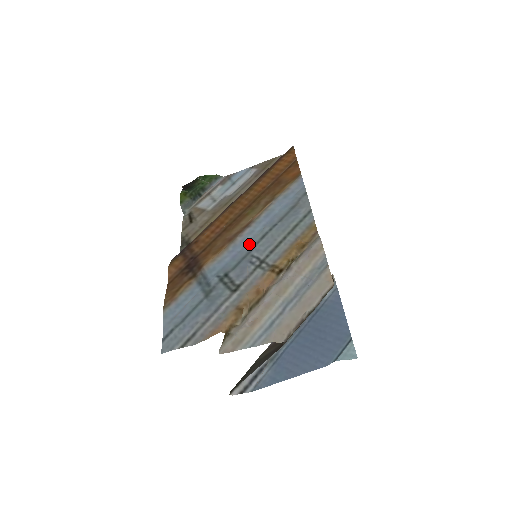
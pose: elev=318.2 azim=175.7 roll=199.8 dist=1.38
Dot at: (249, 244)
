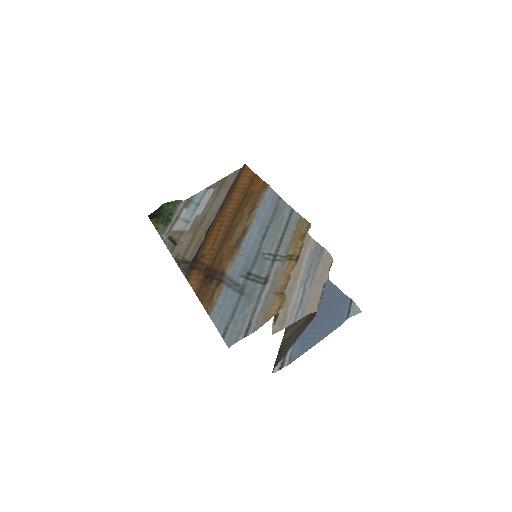
Dot at: (254, 246)
